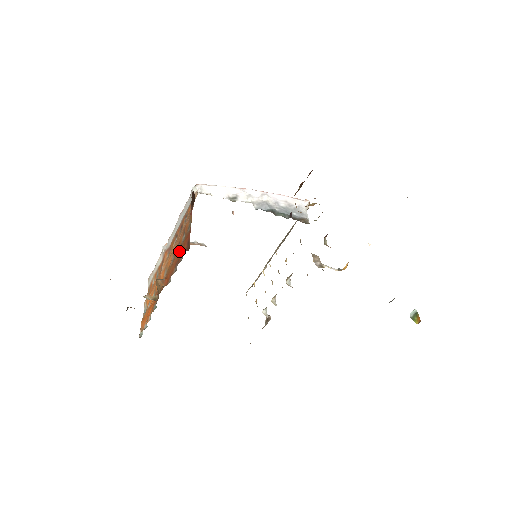
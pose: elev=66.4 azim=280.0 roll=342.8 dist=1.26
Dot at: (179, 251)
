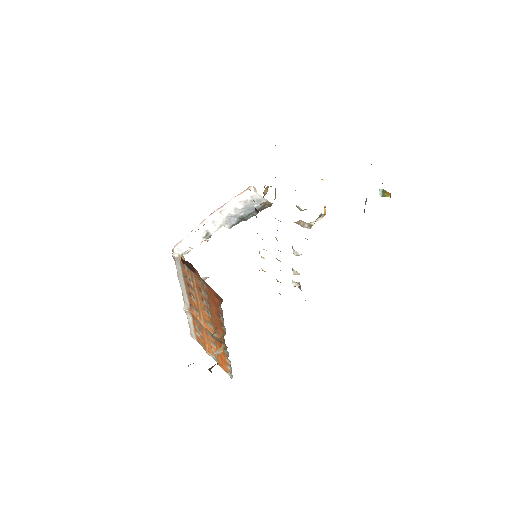
Dot at: (212, 305)
